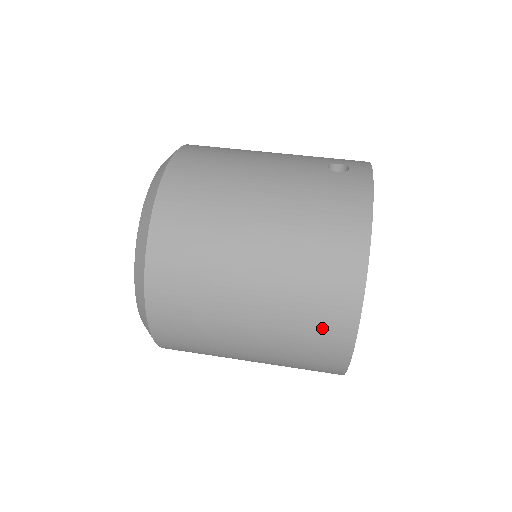
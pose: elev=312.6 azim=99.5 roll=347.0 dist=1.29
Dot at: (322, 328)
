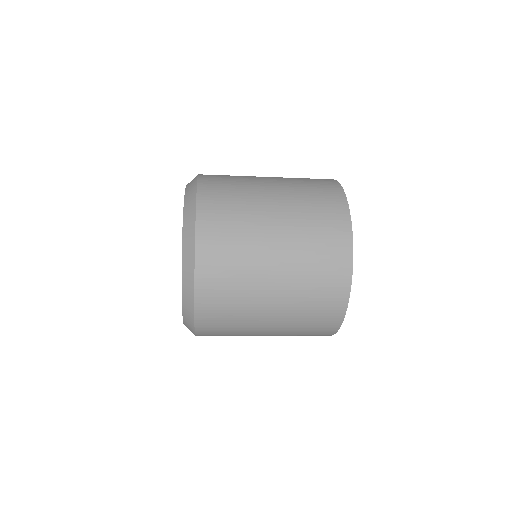
Dot at: (321, 189)
